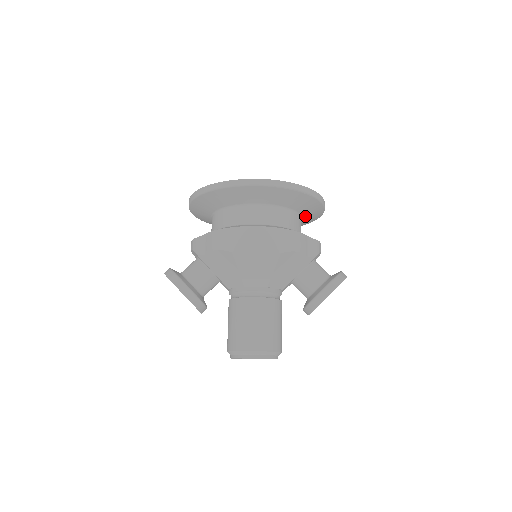
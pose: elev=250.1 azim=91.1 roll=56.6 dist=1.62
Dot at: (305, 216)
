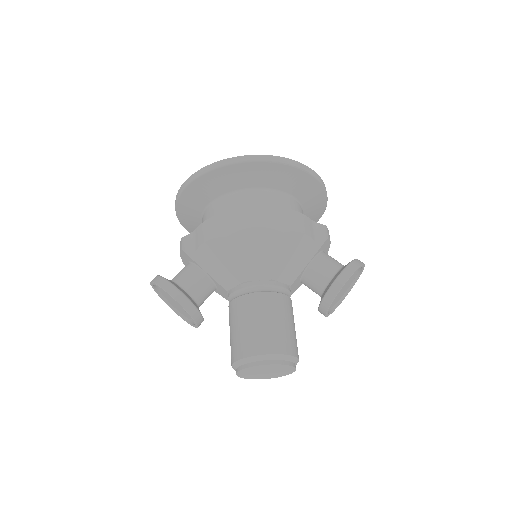
Dot at: (306, 207)
